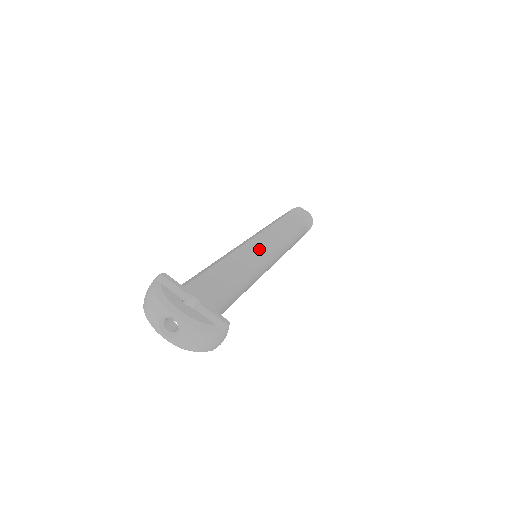
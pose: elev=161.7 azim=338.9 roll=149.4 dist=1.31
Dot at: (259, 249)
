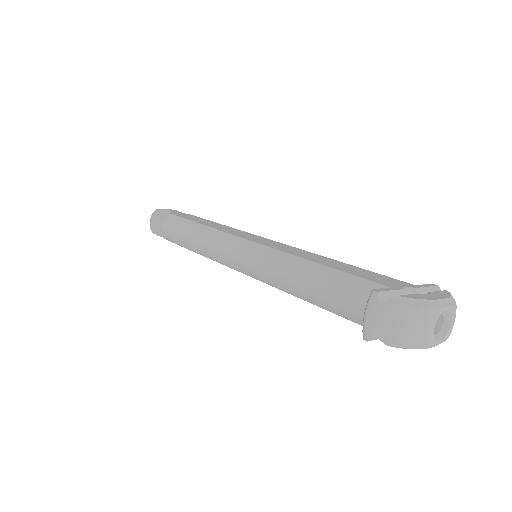
Dot at: (268, 242)
